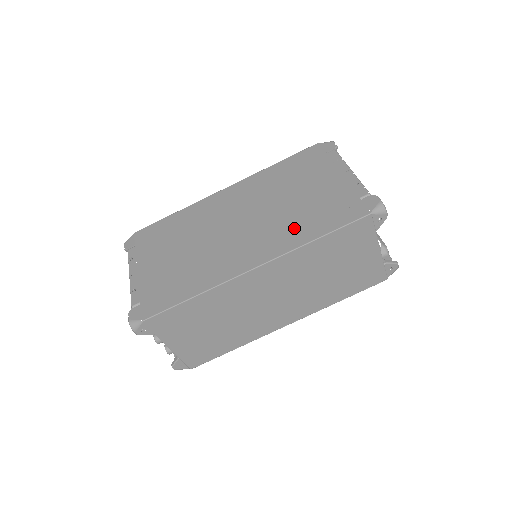
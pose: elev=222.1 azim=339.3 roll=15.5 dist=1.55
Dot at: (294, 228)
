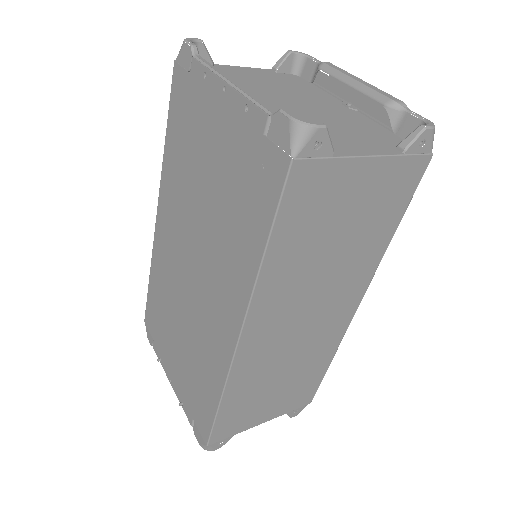
Dot at: (234, 247)
